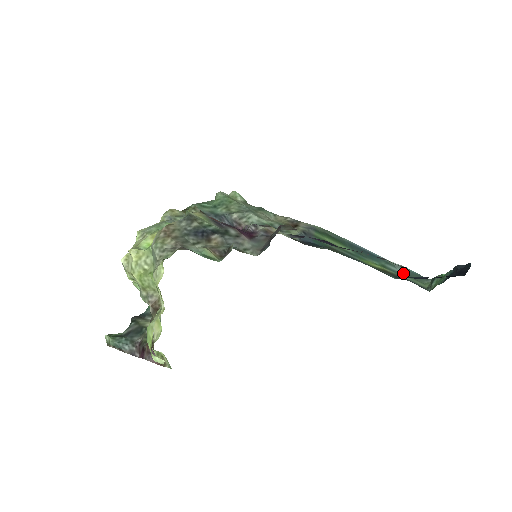
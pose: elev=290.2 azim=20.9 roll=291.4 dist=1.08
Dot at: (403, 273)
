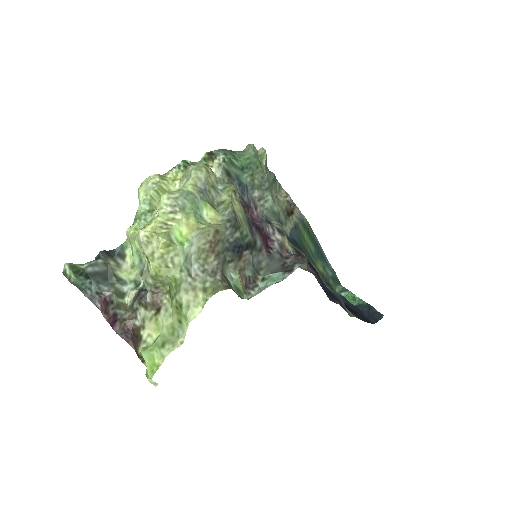
Dot at: (331, 276)
